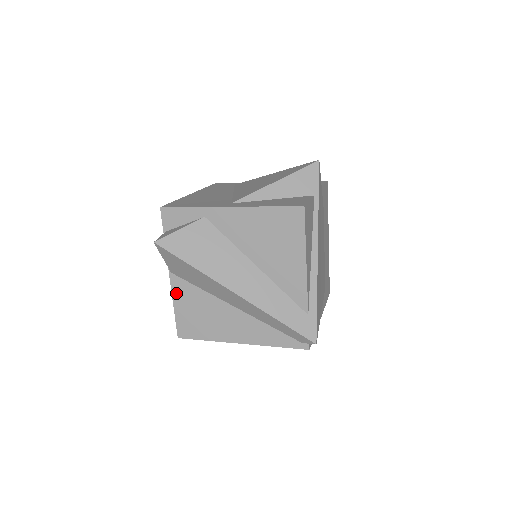
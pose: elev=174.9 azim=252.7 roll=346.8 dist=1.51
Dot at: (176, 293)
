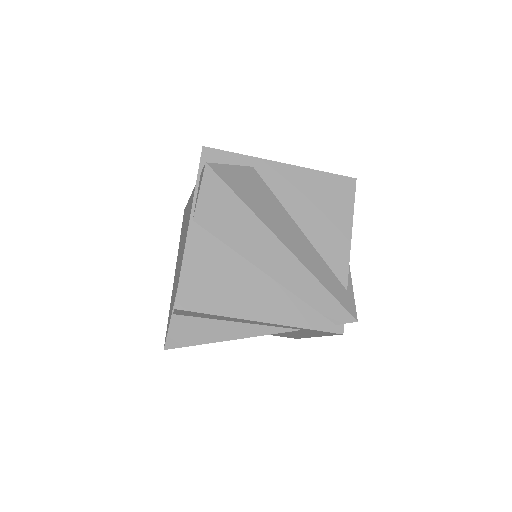
Dot at: (191, 247)
